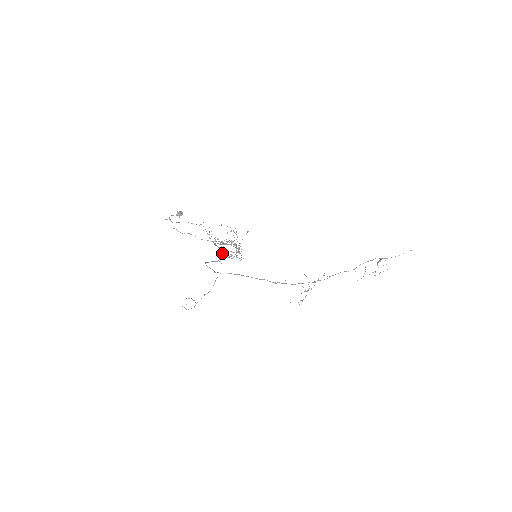
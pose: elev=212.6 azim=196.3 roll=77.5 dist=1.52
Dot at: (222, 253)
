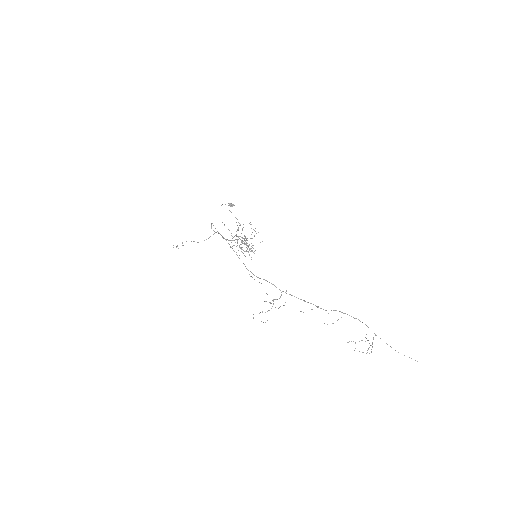
Dot at: (234, 240)
